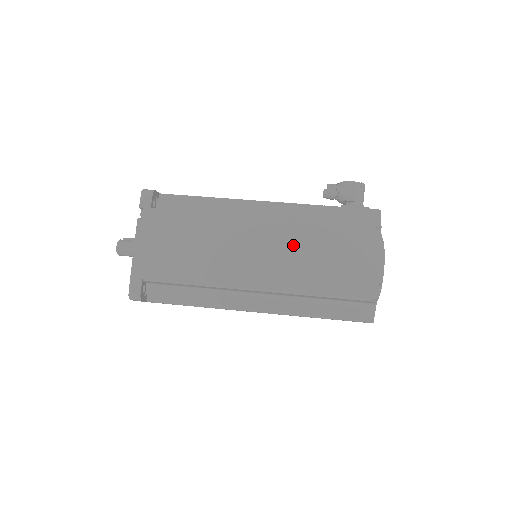
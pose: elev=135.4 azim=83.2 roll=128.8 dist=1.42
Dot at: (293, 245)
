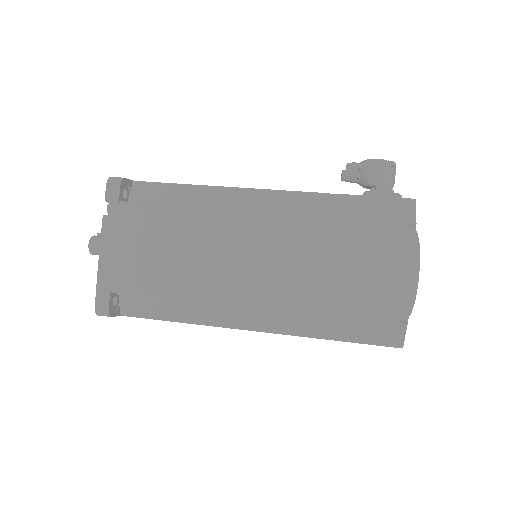
Dot at: (297, 249)
